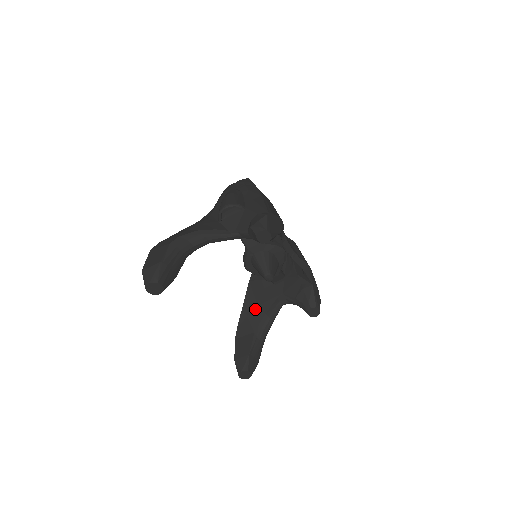
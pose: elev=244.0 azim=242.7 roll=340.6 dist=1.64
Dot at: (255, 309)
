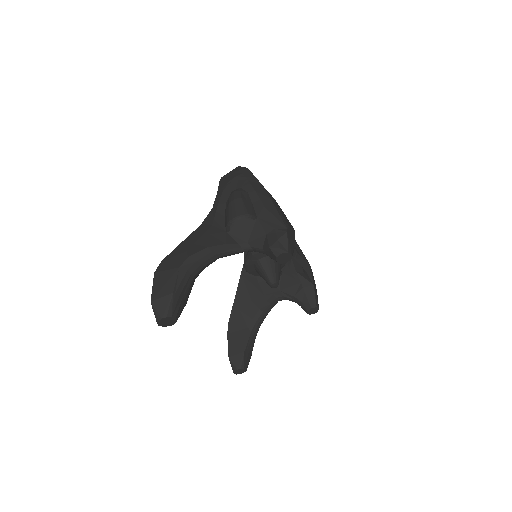
Dot at: (248, 304)
